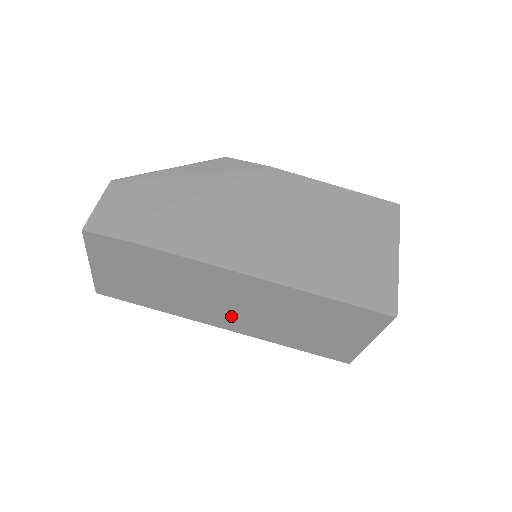
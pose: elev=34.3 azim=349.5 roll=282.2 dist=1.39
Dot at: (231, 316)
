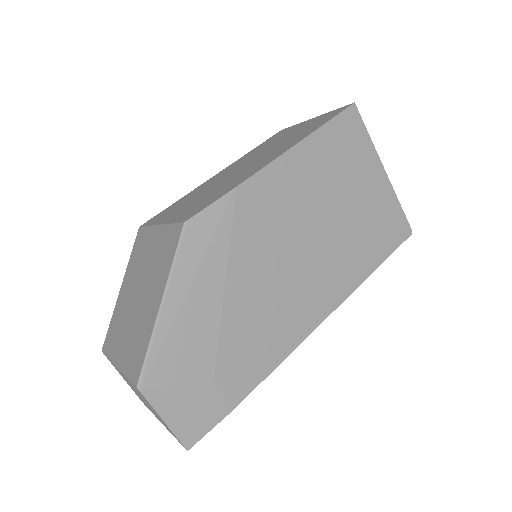
Dot at: occluded
